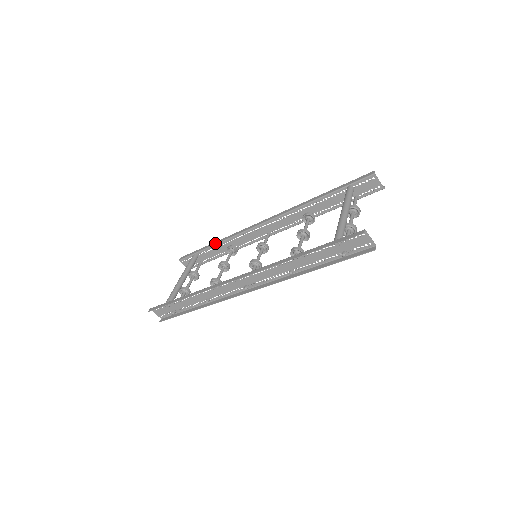
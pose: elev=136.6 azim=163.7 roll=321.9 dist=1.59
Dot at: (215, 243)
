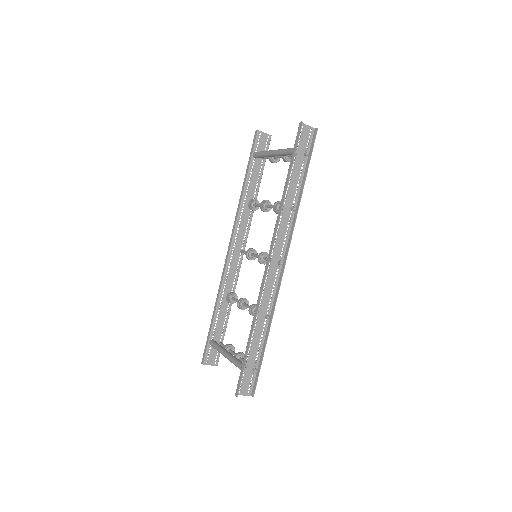
Dot at: (215, 309)
